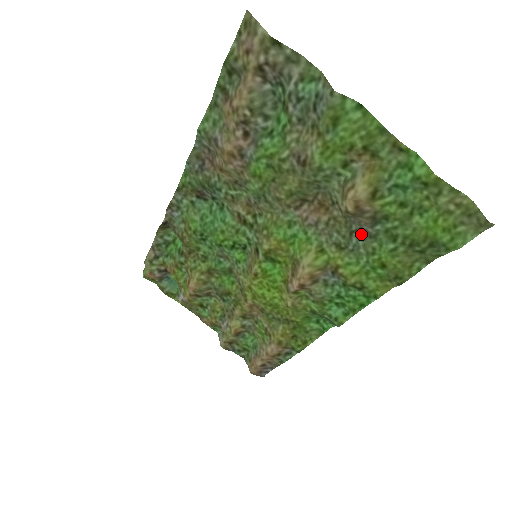
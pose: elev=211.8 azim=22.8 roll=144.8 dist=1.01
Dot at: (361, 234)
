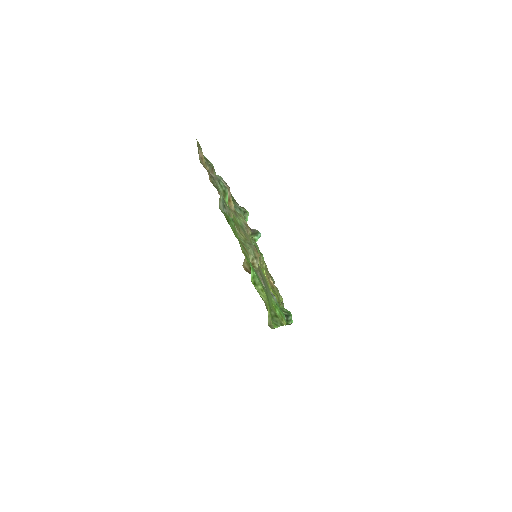
Dot at: (265, 284)
